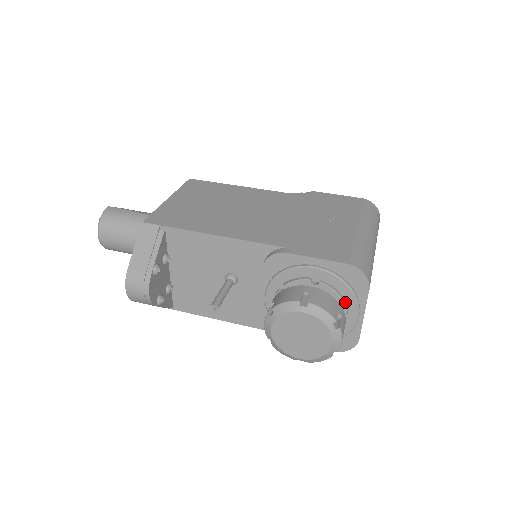
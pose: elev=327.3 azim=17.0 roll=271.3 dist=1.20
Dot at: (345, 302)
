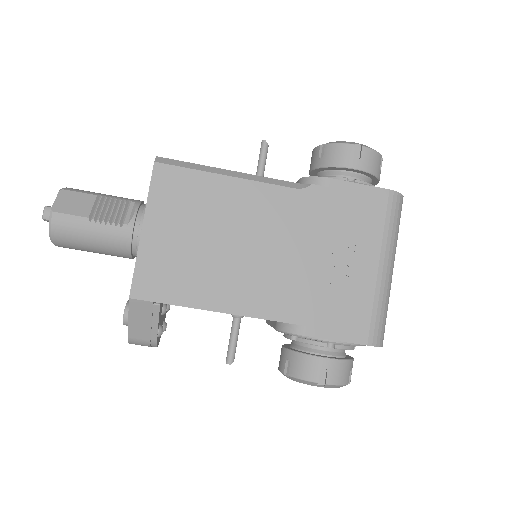
Dot at: occluded
